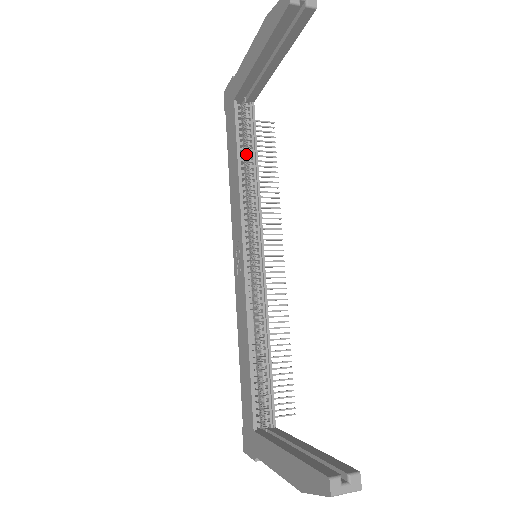
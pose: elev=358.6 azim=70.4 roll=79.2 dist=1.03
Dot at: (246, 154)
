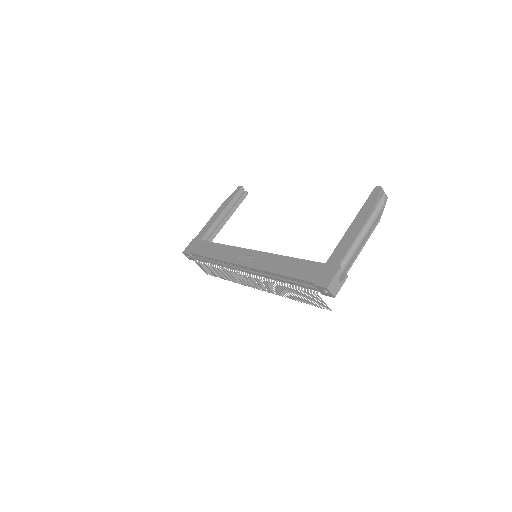
Dot at: occluded
